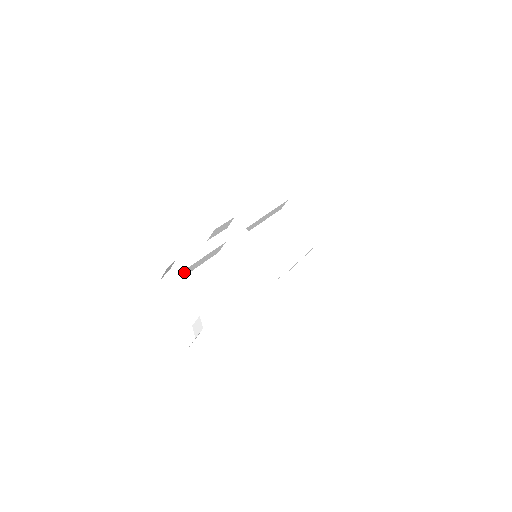
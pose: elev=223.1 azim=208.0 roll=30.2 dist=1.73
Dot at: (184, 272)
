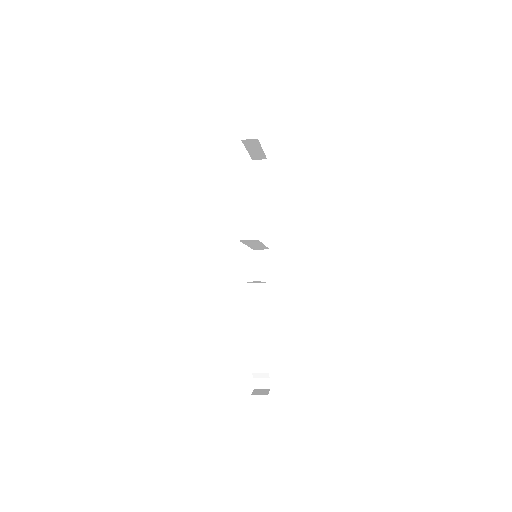
Dot at: occluded
